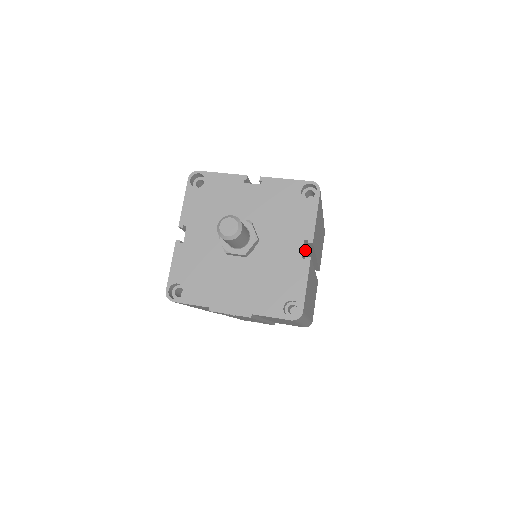
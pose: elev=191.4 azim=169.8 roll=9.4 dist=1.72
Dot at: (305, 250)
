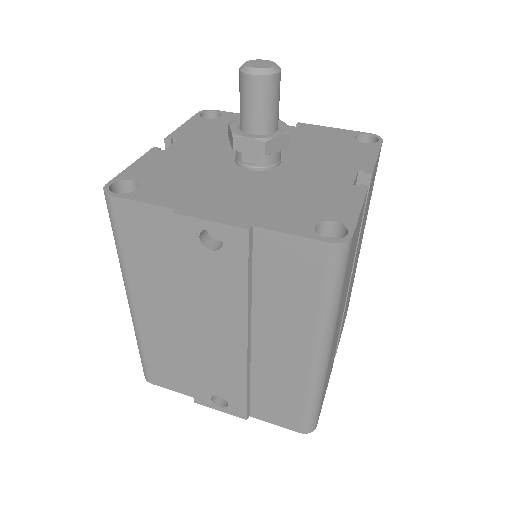
Dot at: occluded
